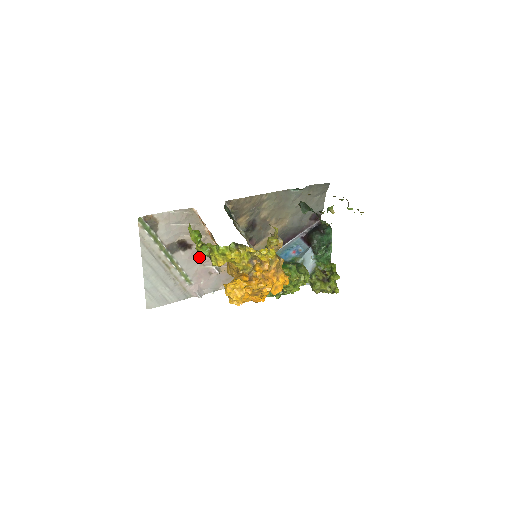
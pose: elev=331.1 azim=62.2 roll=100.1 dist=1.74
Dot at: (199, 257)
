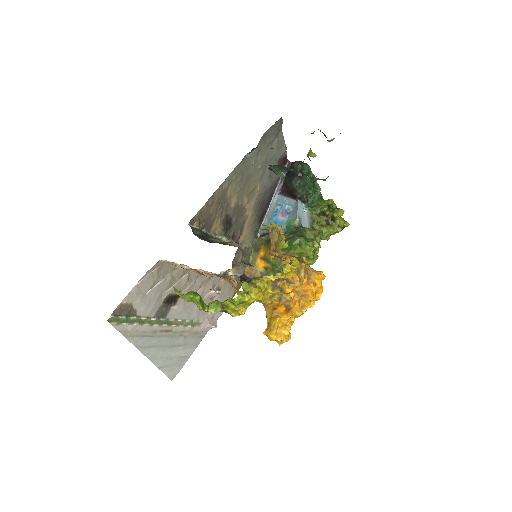
Dot at: occluded
